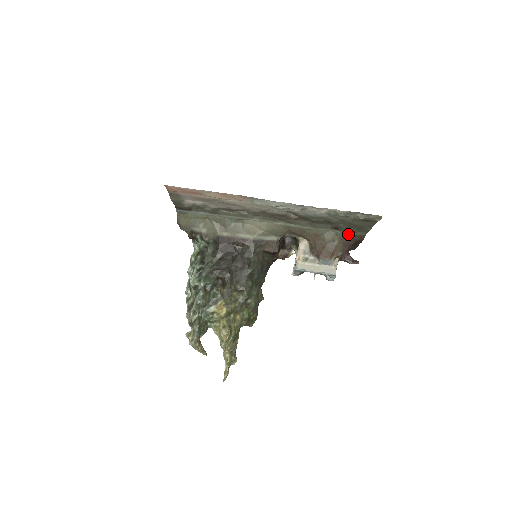
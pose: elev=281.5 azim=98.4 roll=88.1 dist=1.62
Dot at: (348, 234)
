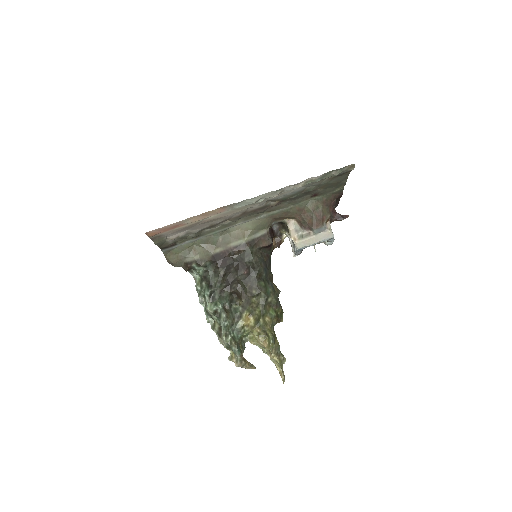
Dot at: (328, 195)
